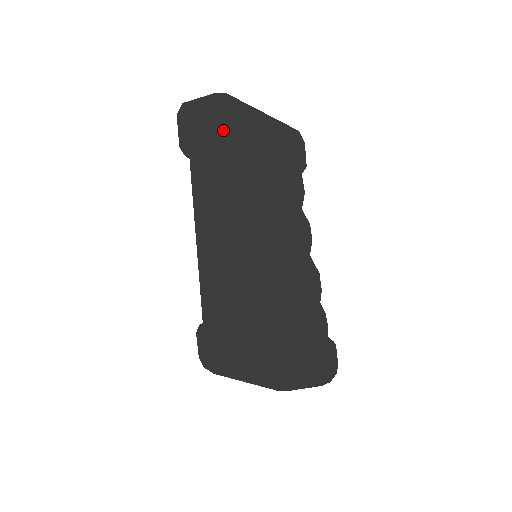
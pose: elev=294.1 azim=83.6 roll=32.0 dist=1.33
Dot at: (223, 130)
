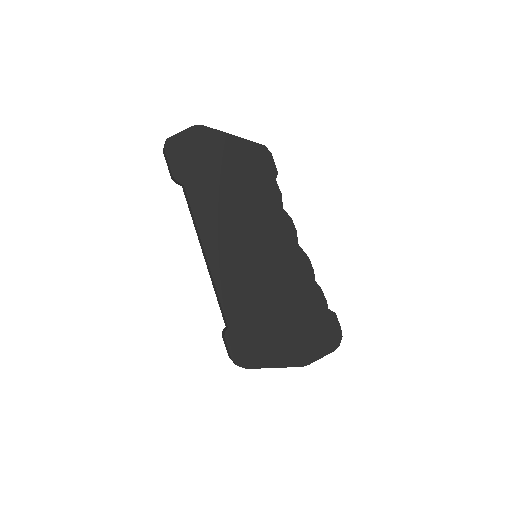
Dot at: (206, 155)
